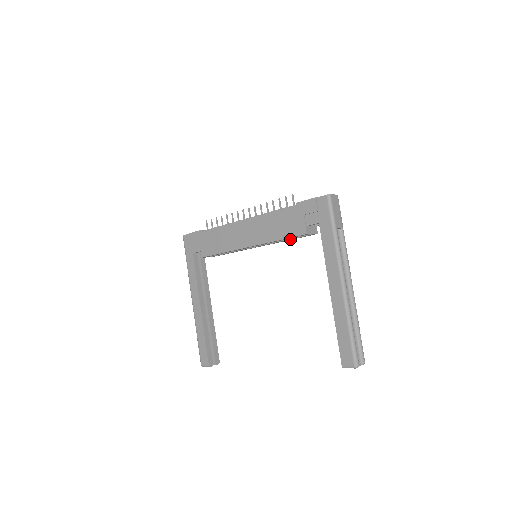
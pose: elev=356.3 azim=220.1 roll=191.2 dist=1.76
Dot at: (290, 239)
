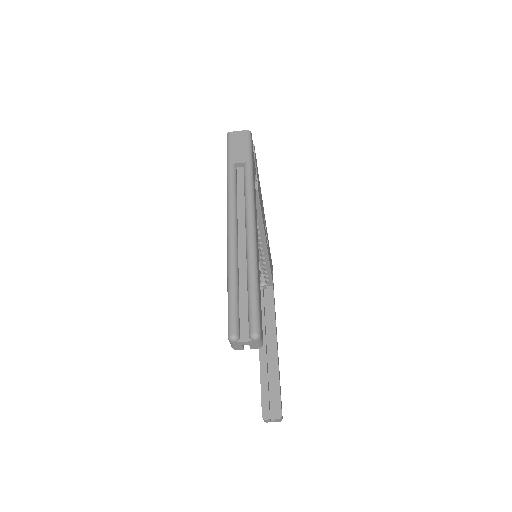
Dot at: occluded
